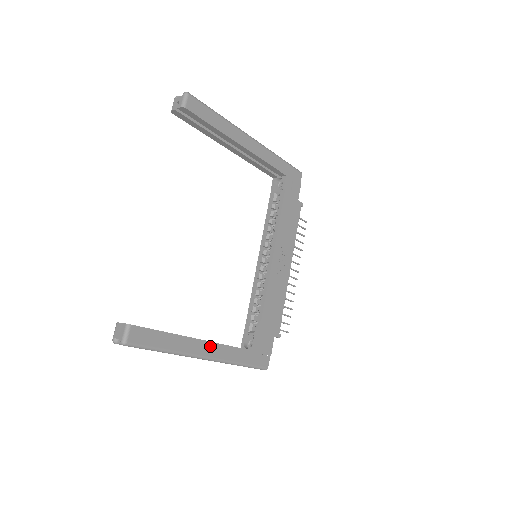
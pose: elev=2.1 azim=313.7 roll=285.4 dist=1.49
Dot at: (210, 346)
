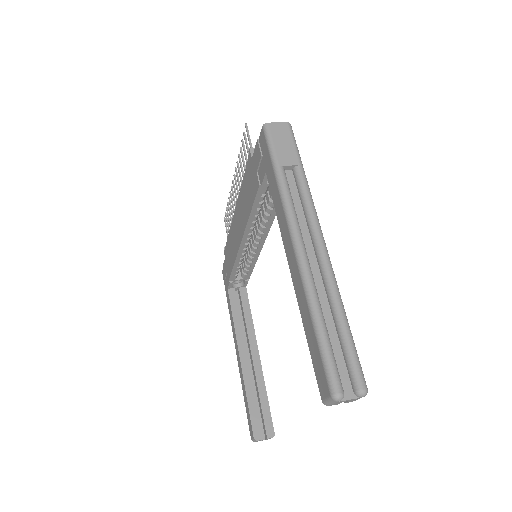
Dot at: (256, 343)
